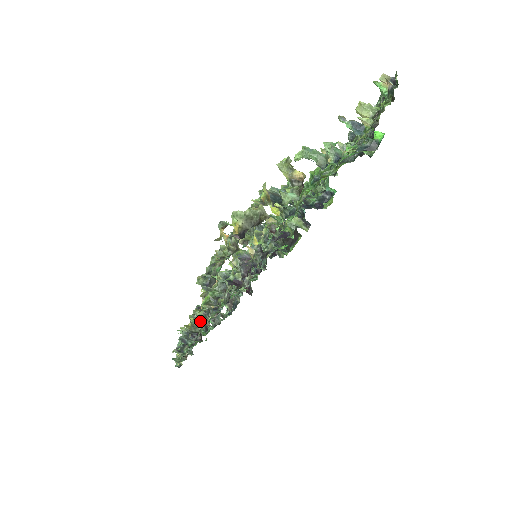
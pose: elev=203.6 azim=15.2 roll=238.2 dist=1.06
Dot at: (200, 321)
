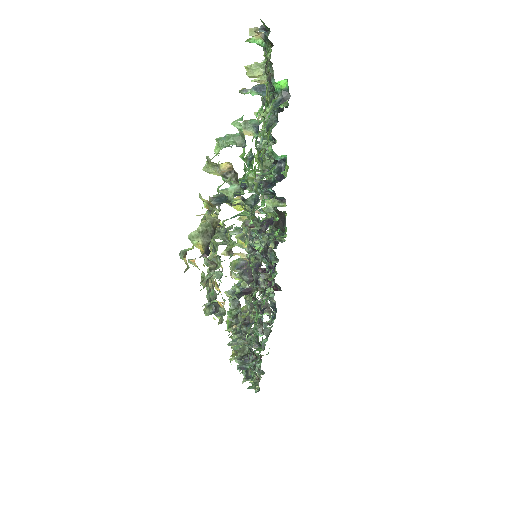
Dot at: (237, 344)
